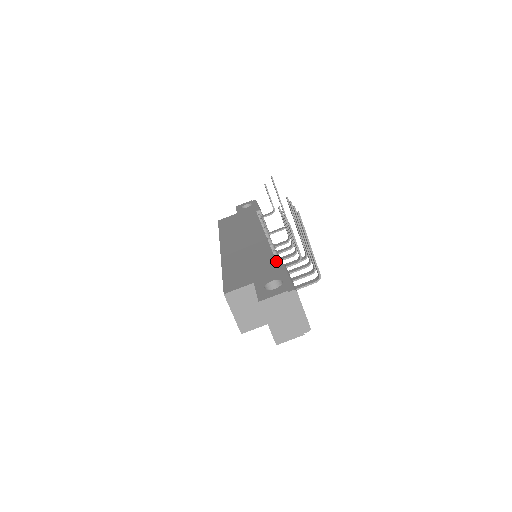
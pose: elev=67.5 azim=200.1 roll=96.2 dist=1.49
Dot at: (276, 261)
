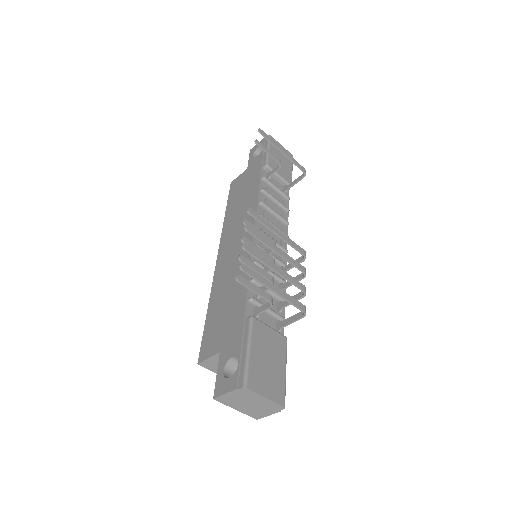
Dot at: (250, 303)
